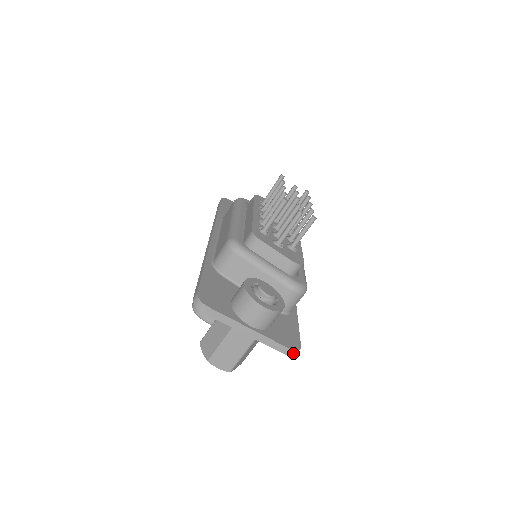
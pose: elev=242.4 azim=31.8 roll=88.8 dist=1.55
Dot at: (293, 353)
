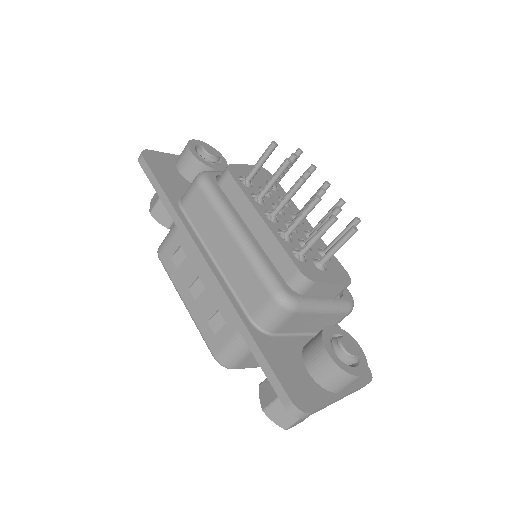
Dot at: (369, 381)
